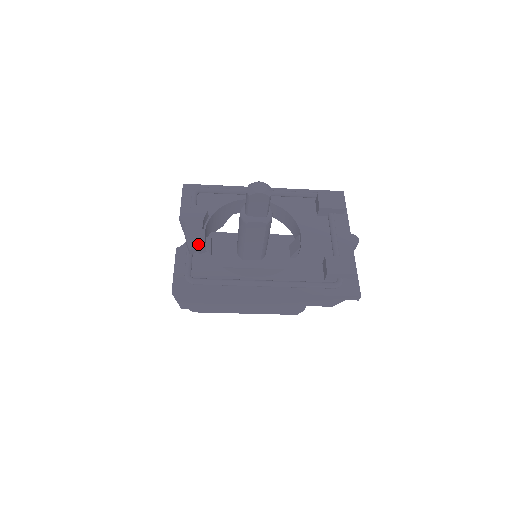
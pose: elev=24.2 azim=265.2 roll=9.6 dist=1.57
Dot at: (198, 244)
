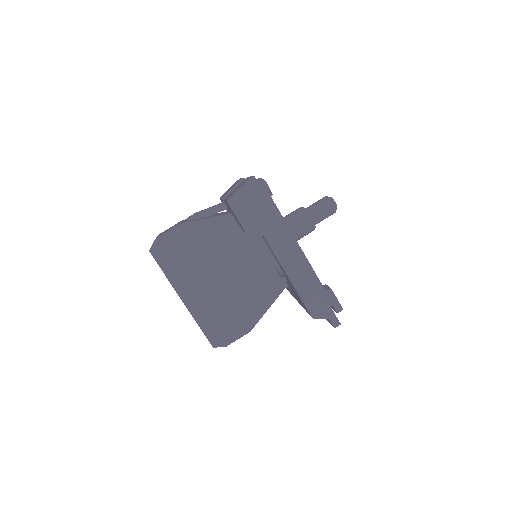
Dot at: (269, 188)
